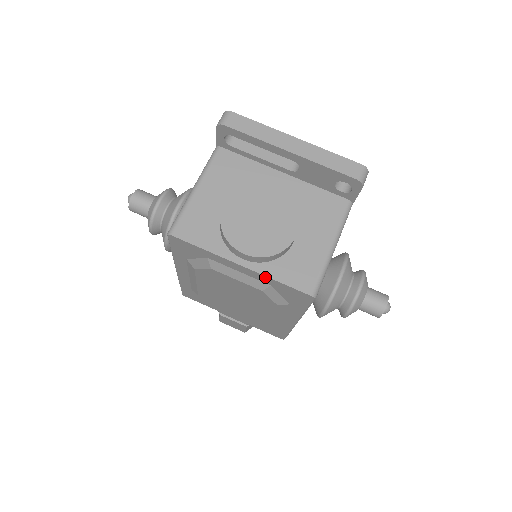
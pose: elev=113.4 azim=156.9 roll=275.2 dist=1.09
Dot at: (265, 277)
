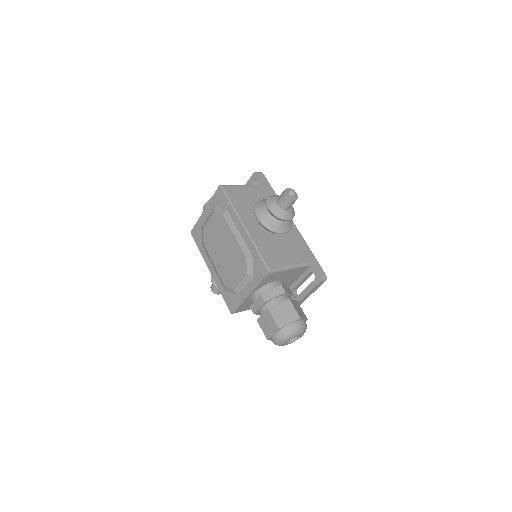
Dot at: (210, 203)
